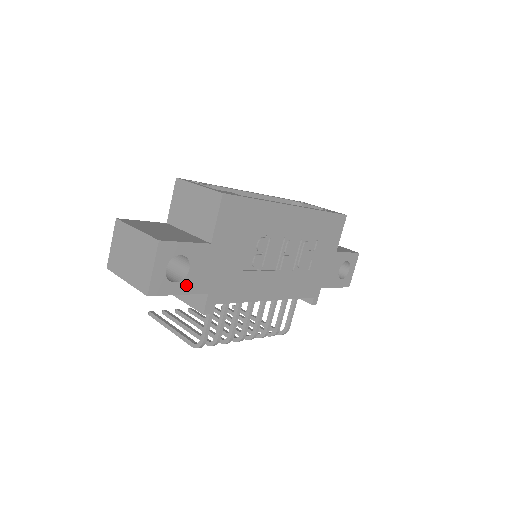
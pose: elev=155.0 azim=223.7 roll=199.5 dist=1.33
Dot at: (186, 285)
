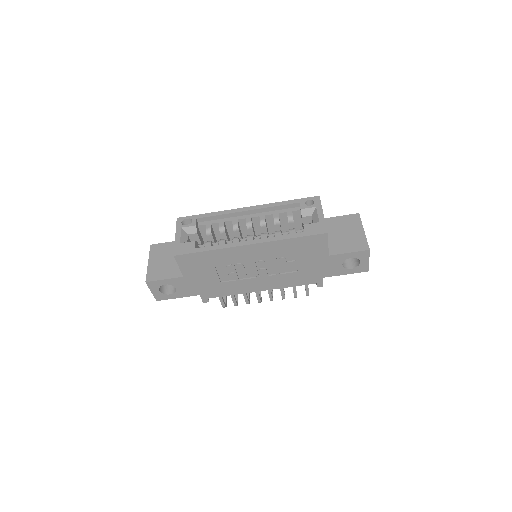
Dot at: (179, 294)
